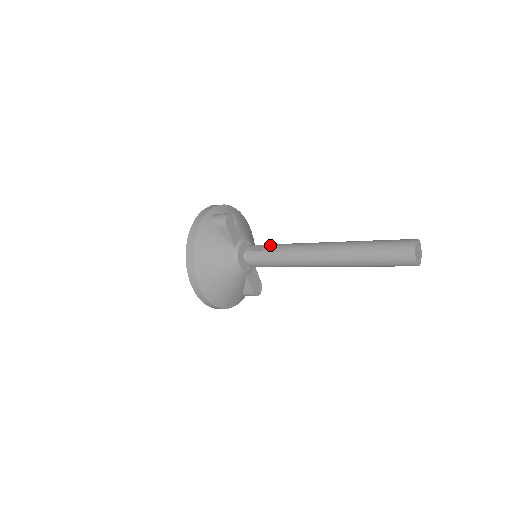
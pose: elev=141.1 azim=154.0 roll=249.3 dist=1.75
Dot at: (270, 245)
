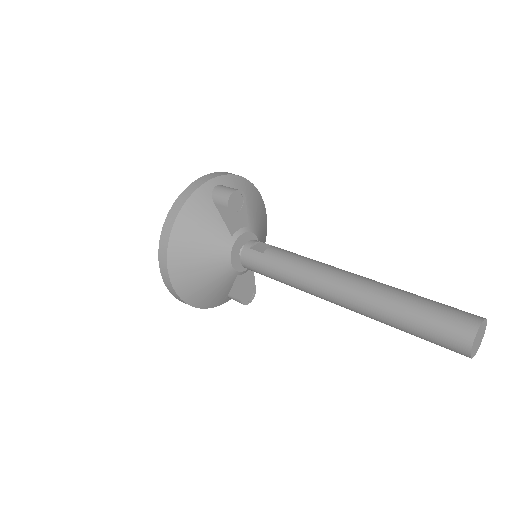
Dot at: (277, 249)
